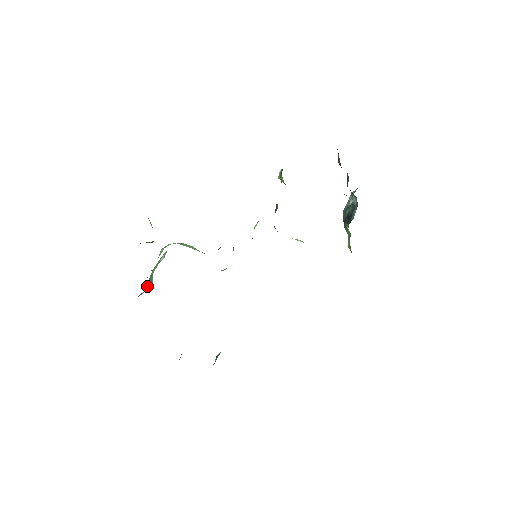
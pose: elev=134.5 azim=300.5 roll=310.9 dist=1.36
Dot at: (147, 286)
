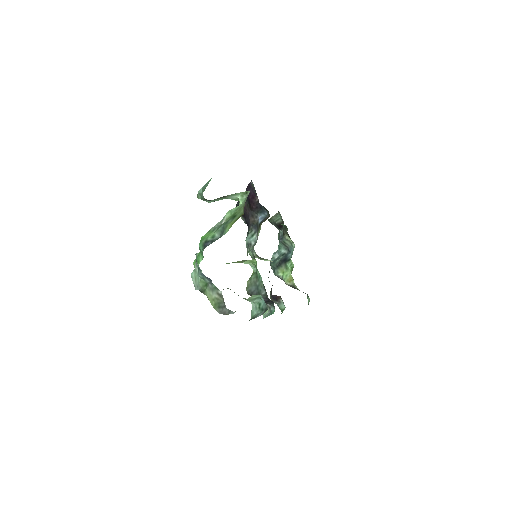
Dot at: (206, 245)
